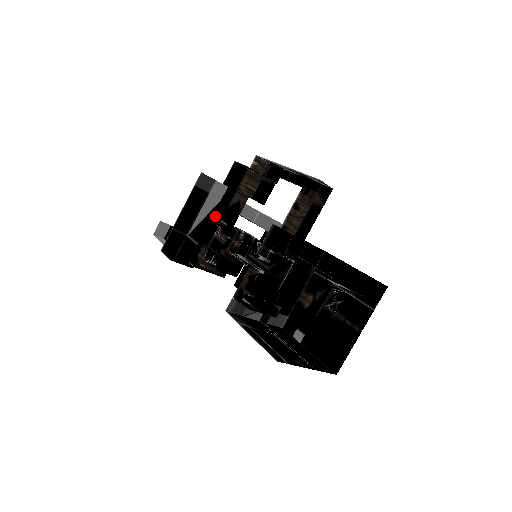
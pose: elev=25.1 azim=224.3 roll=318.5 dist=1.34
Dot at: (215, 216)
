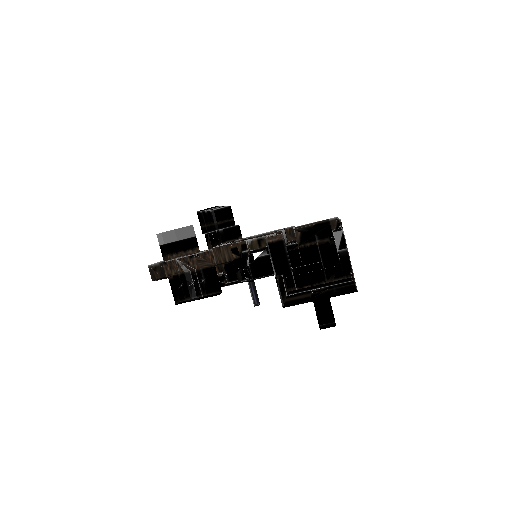
Dot at: (215, 239)
